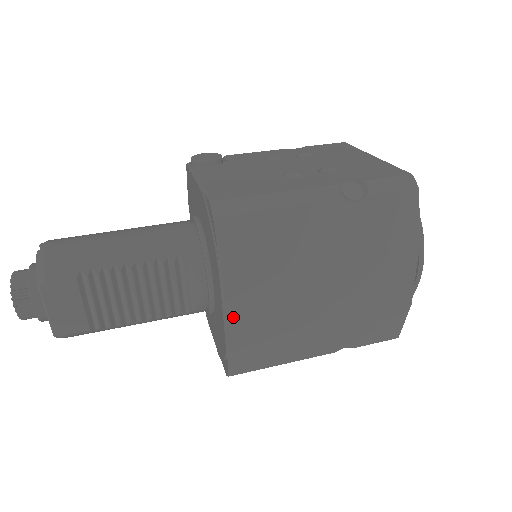
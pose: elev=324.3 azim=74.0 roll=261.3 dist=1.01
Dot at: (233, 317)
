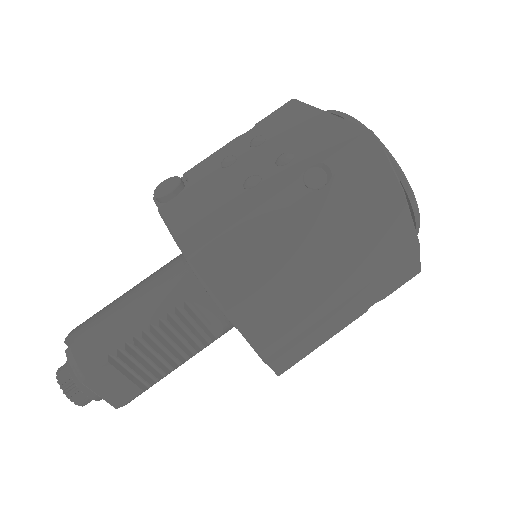
Dot at: (257, 339)
